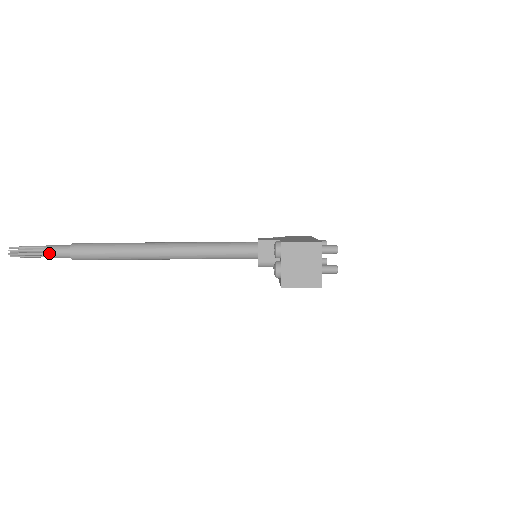
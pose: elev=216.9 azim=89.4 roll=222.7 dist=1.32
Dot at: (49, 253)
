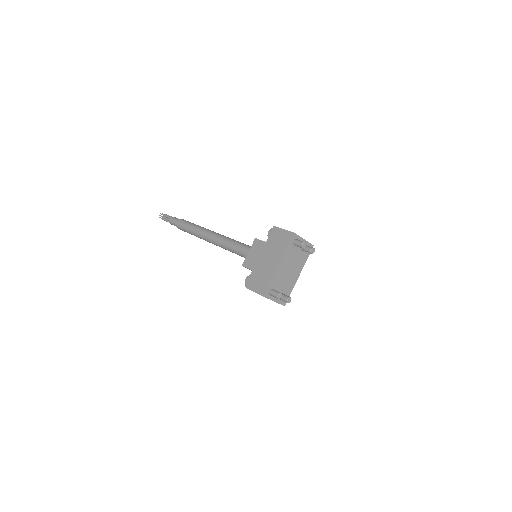
Dot at: occluded
